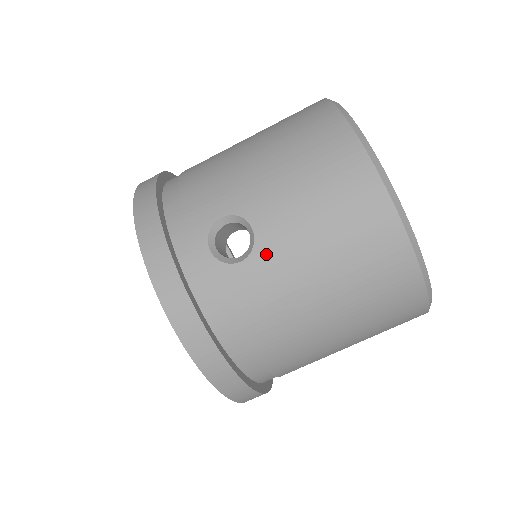
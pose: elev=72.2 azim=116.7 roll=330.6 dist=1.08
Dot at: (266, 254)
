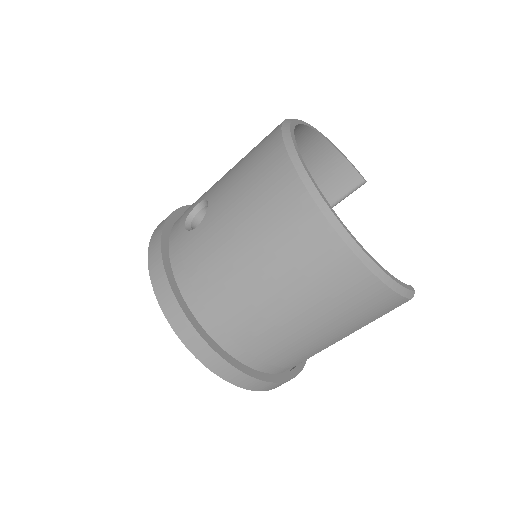
Dot at: (210, 218)
